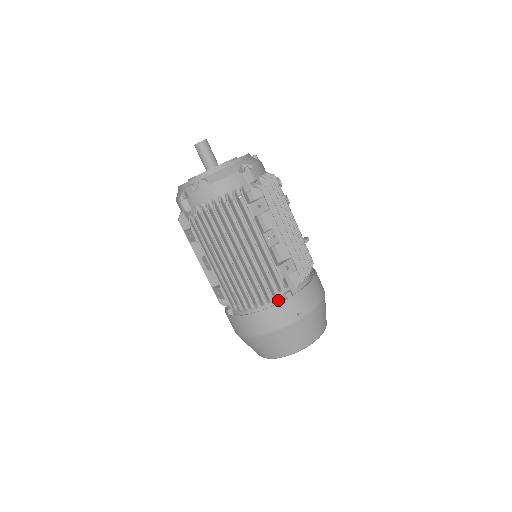
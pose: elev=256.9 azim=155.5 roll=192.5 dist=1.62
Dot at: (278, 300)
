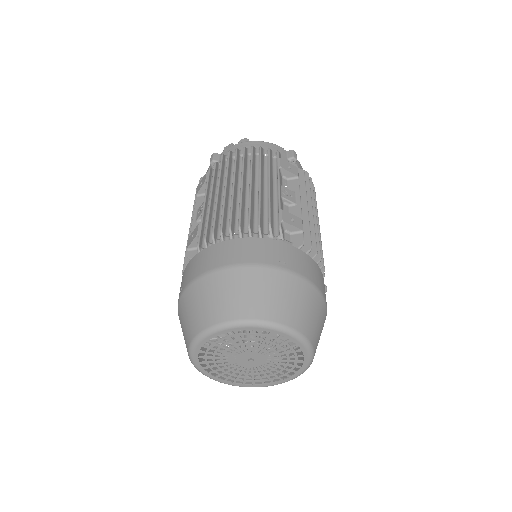
Dot at: occluded
